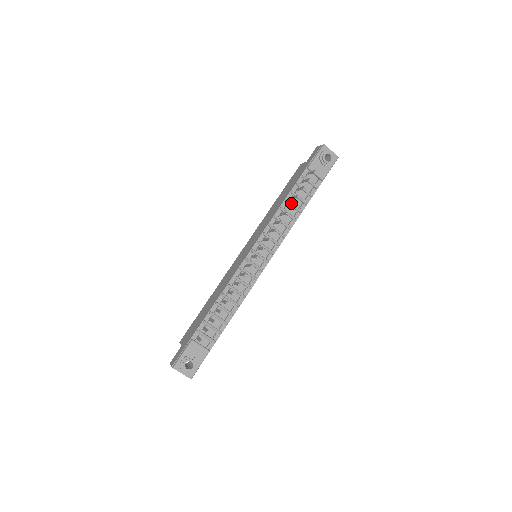
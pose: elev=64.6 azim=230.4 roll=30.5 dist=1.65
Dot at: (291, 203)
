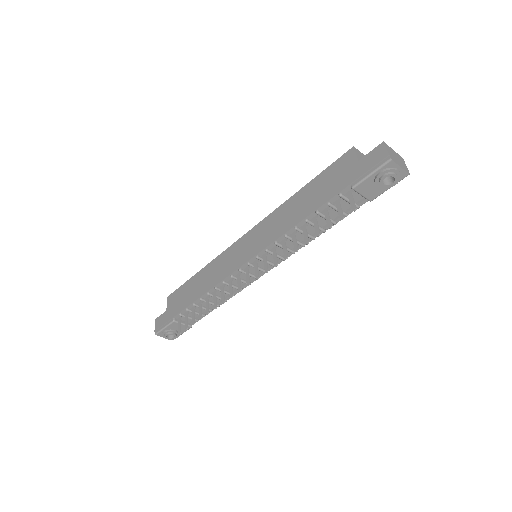
Dot at: (307, 238)
